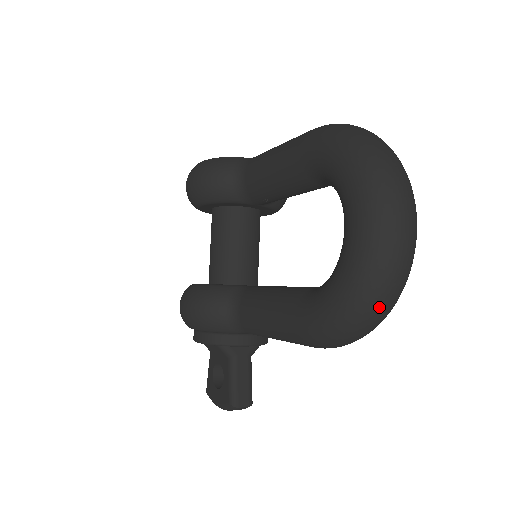
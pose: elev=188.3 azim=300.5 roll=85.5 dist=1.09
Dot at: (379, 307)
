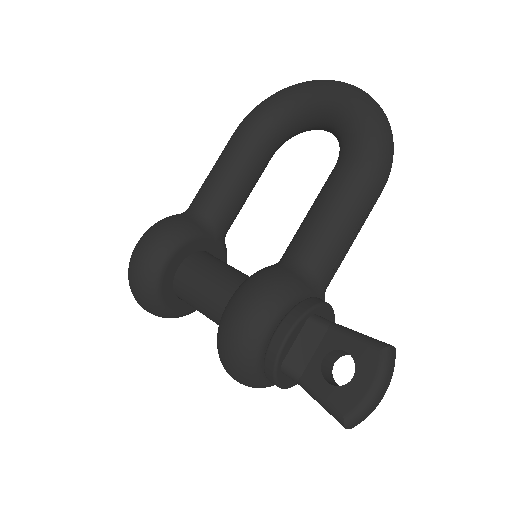
Dot at: (382, 110)
